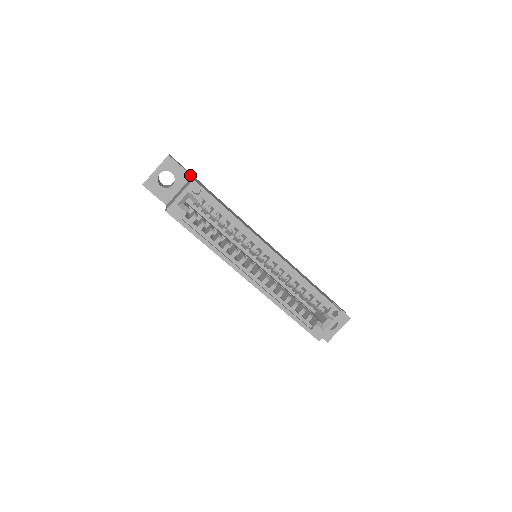
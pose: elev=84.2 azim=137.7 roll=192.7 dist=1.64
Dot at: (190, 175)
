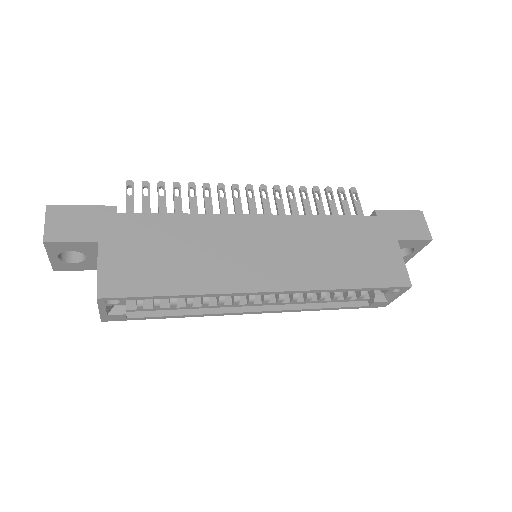
Dot at: (94, 242)
